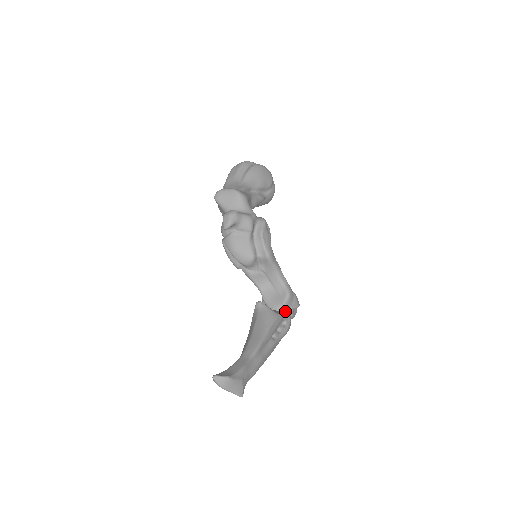
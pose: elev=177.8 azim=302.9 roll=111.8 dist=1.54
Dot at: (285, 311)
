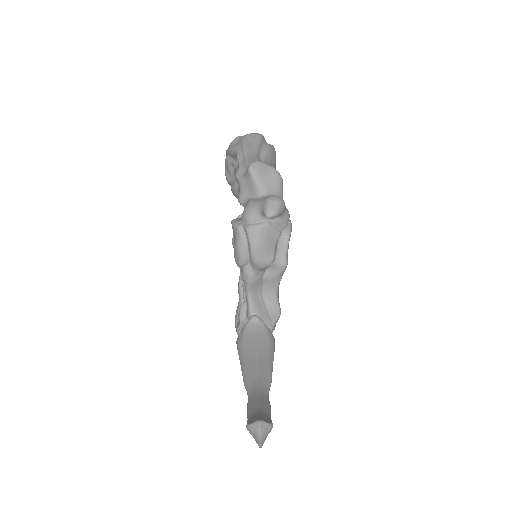
Dot at: occluded
